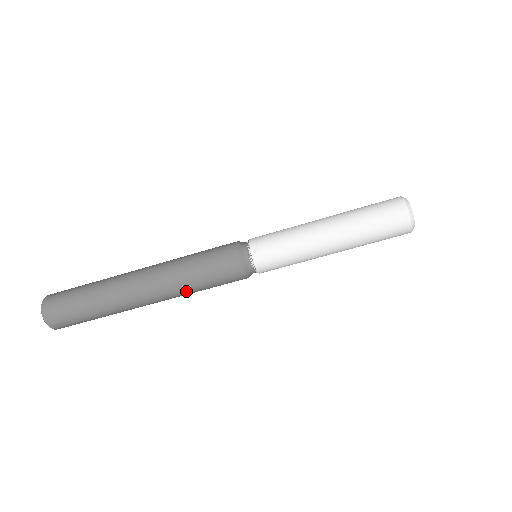
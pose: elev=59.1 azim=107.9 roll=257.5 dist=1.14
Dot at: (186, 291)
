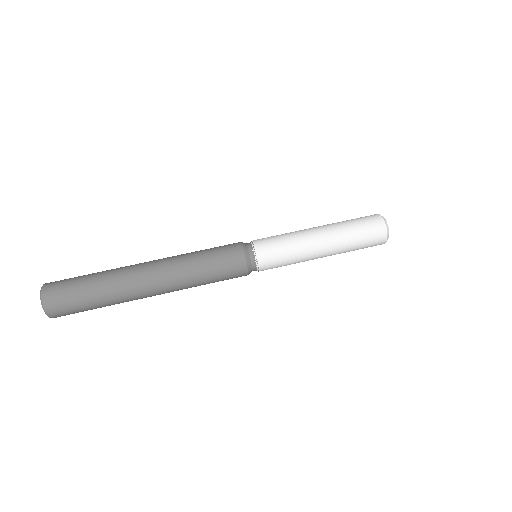
Dot at: (186, 258)
